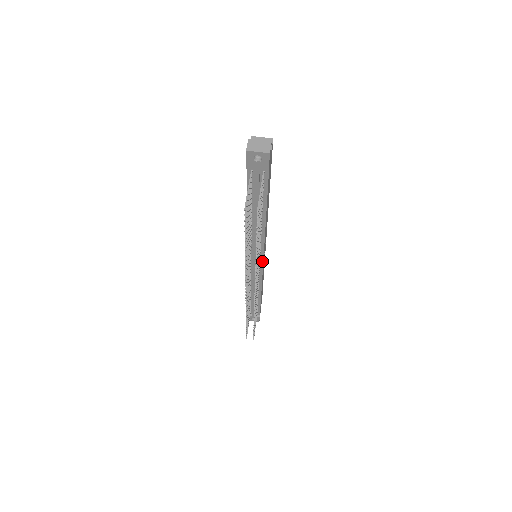
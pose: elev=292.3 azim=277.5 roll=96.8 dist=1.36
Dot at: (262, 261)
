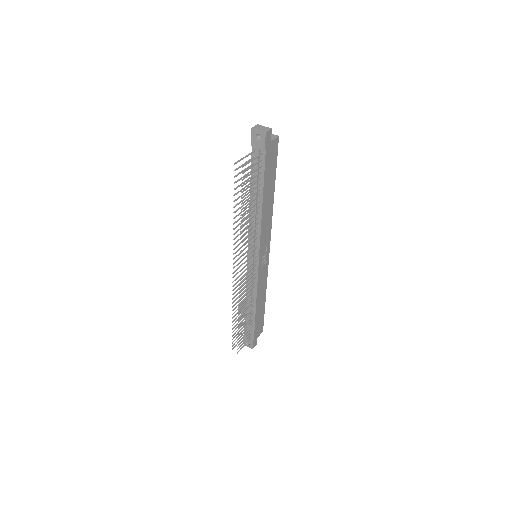
Dot at: (258, 259)
